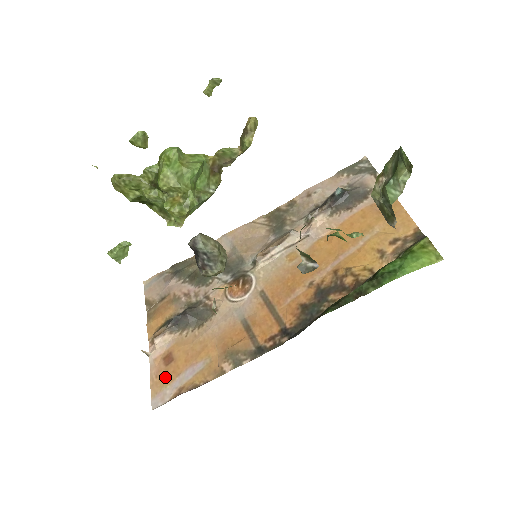
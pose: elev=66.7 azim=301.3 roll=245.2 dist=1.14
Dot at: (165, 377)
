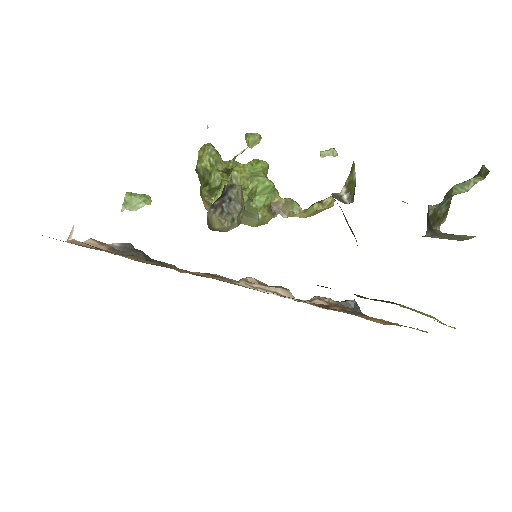
Dot at: occluded
